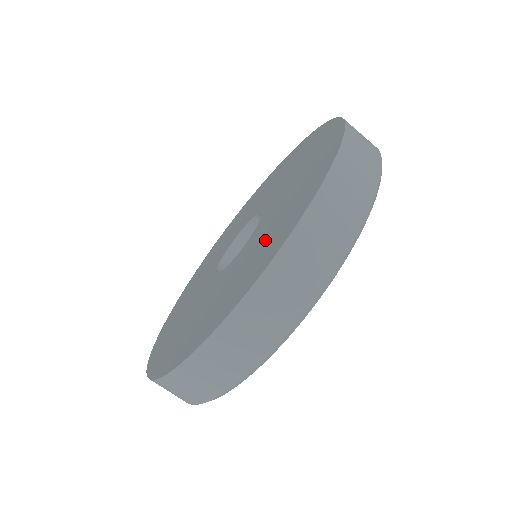
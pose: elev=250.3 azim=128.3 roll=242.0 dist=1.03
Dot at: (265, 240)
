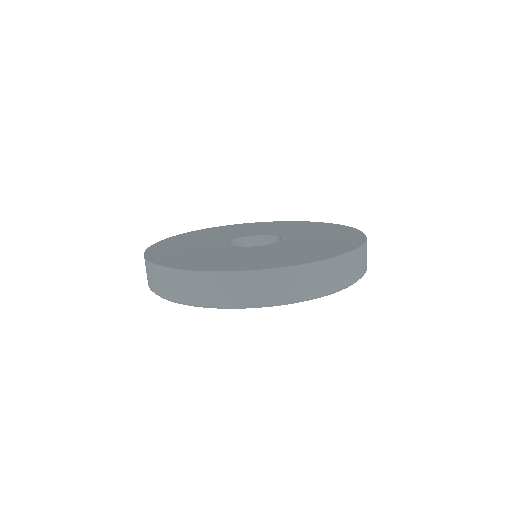
Dot at: (234, 258)
